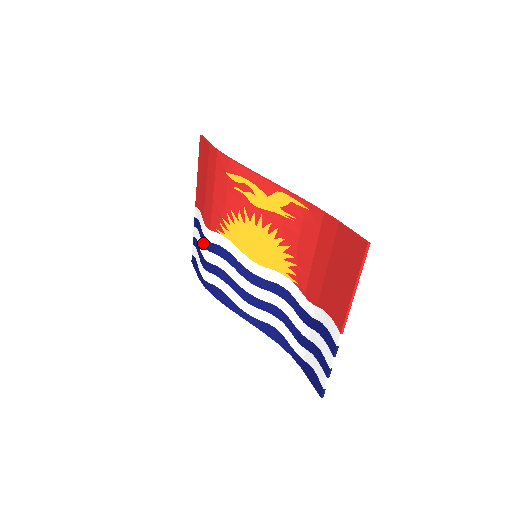
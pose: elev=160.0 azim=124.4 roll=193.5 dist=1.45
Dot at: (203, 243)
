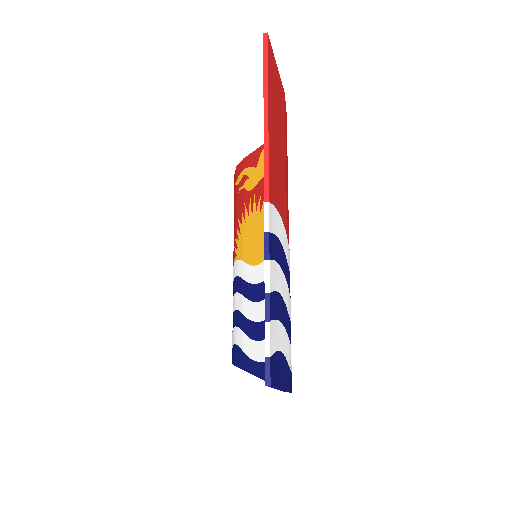
Dot at: occluded
